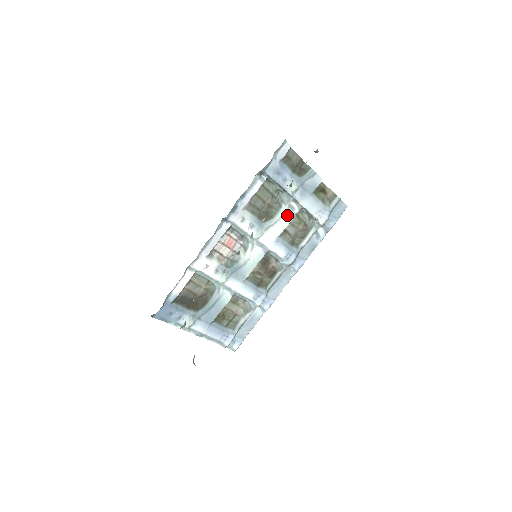
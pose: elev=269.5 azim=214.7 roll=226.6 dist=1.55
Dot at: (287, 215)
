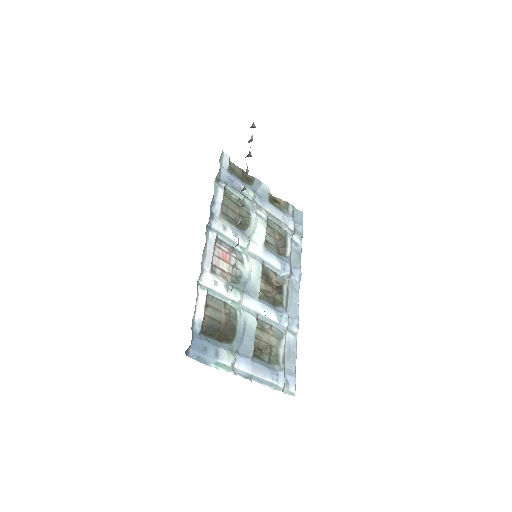
Dot at: (259, 223)
